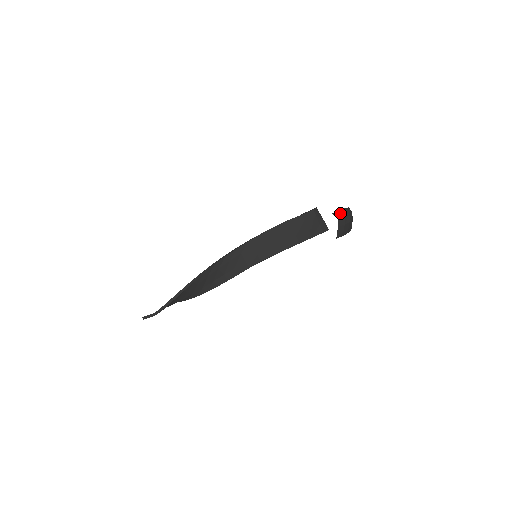
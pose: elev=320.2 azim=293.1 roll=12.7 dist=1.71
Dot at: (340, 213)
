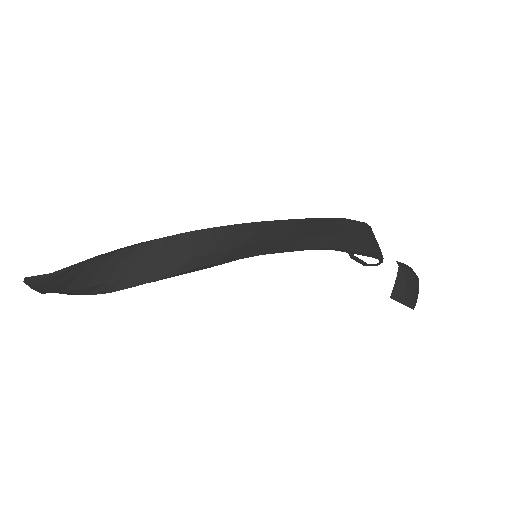
Dot at: (402, 263)
